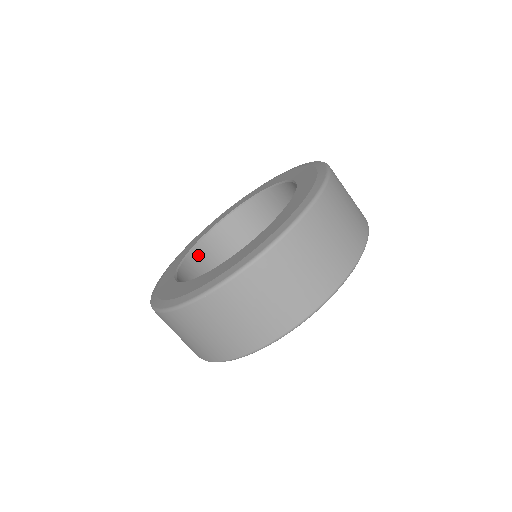
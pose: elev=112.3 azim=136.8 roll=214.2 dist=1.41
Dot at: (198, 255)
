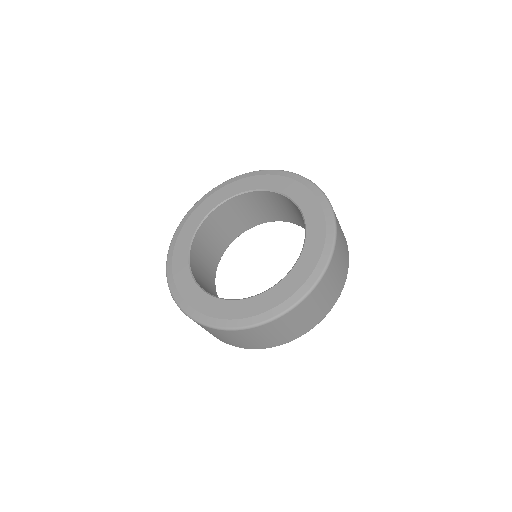
Dot at: (194, 256)
